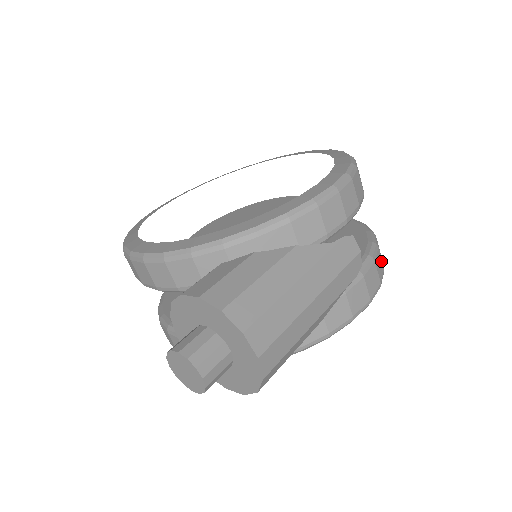
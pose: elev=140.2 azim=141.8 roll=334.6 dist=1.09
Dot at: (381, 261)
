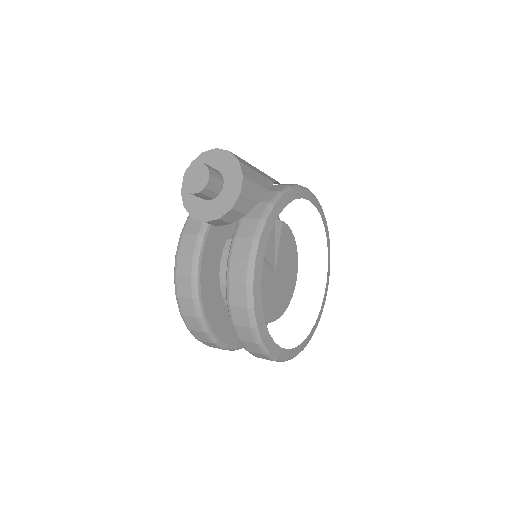
Dot at: occluded
